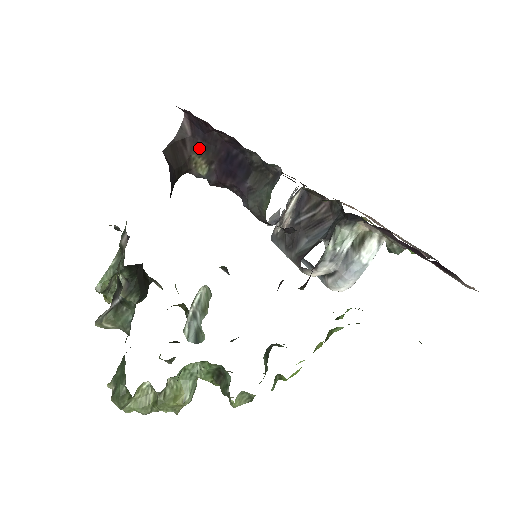
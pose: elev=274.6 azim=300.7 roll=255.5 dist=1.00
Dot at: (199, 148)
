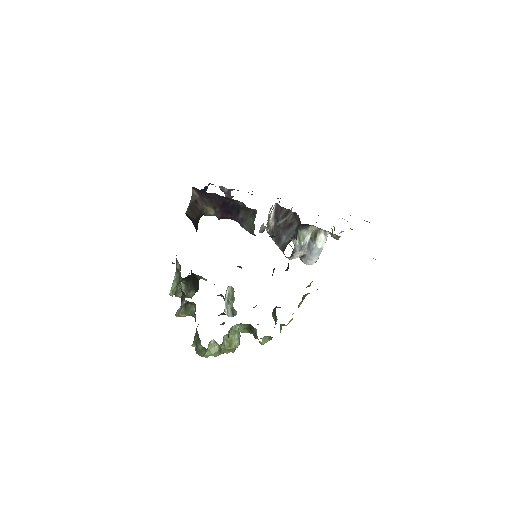
Dot at: (206, 202)
